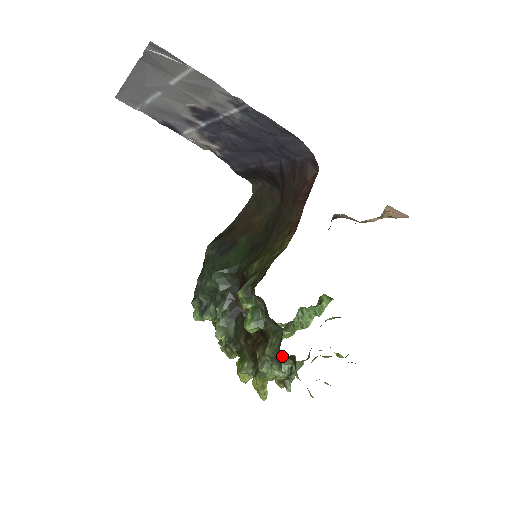
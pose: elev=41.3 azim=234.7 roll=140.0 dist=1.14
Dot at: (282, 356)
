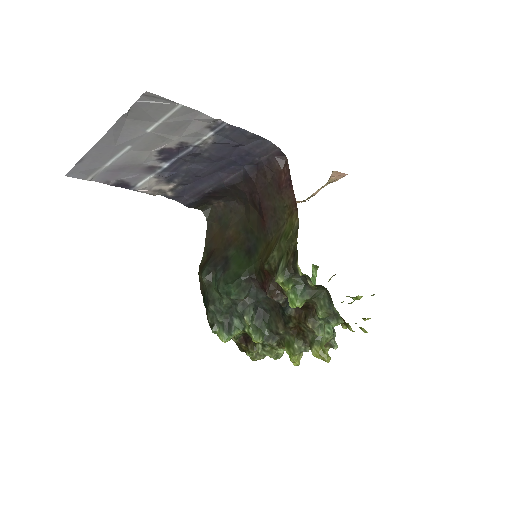
Dot at: occluded
